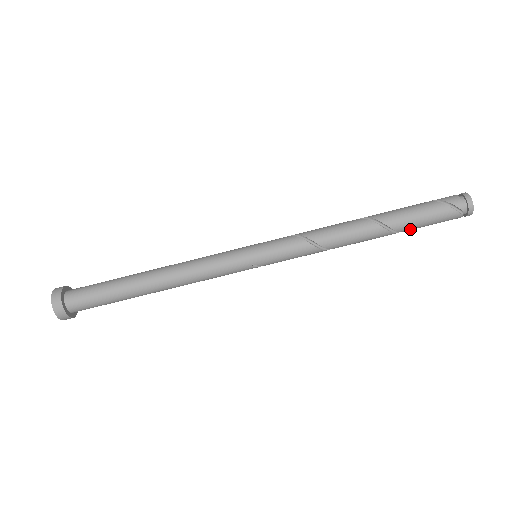
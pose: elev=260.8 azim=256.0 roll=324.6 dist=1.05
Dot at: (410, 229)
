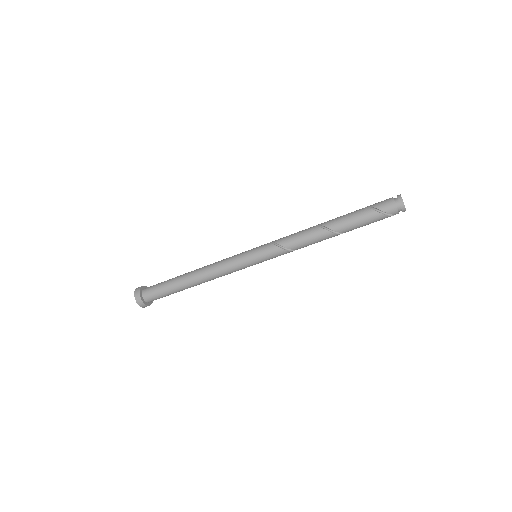
Dot at: occluded
